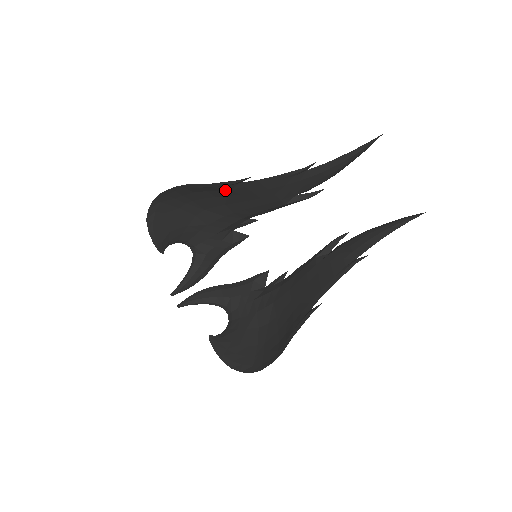
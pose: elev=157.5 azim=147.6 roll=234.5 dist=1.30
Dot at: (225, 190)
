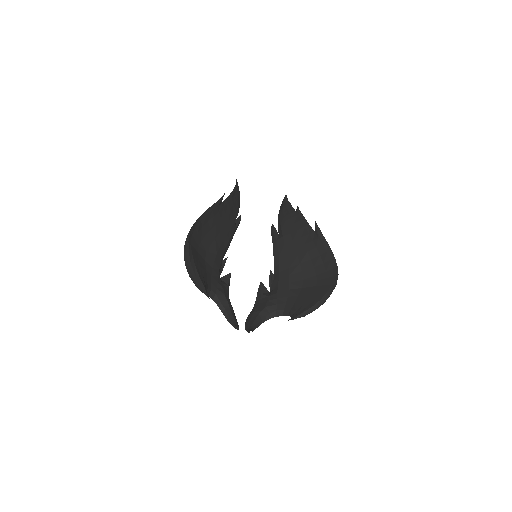
Dot at: (216, 214)
